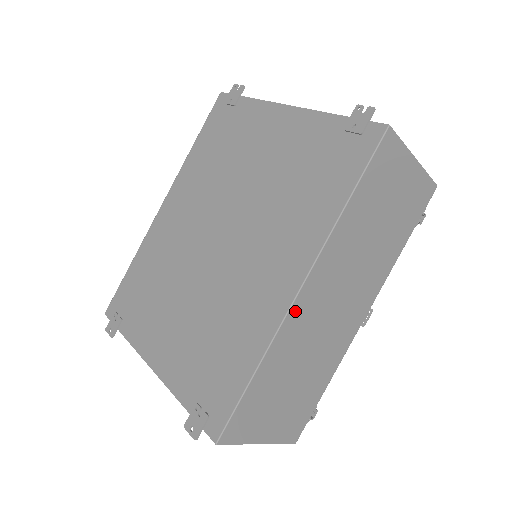
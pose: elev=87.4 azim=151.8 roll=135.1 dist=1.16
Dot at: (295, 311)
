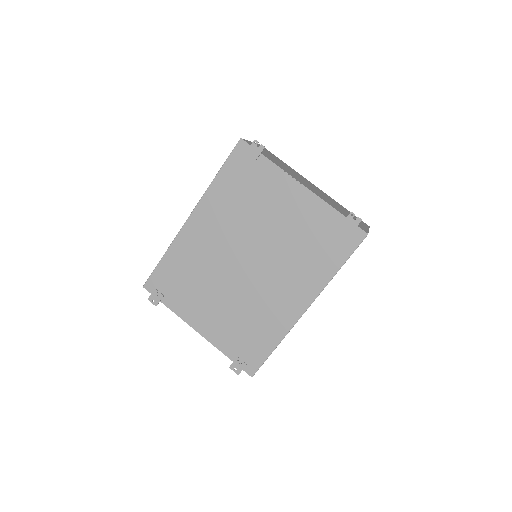
Dot at: occluded
